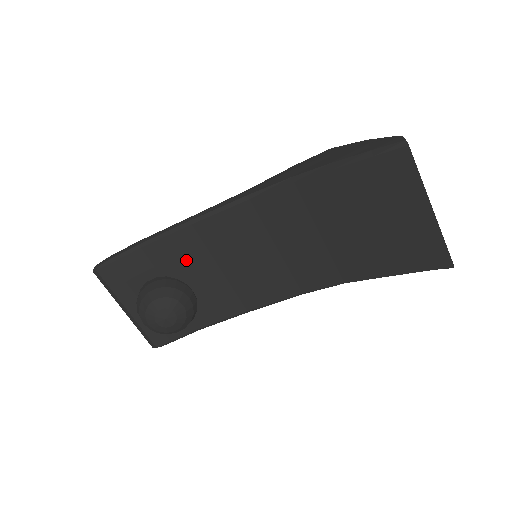
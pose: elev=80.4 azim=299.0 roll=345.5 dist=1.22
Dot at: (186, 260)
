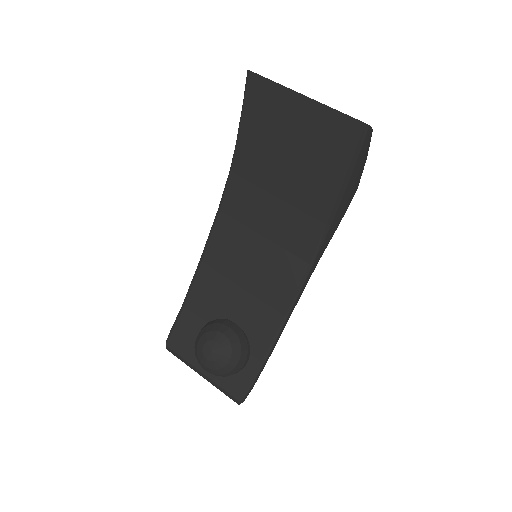
Dot at: (215, 296)
